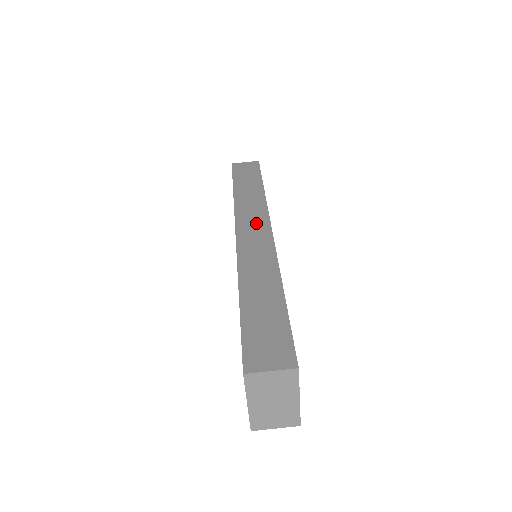
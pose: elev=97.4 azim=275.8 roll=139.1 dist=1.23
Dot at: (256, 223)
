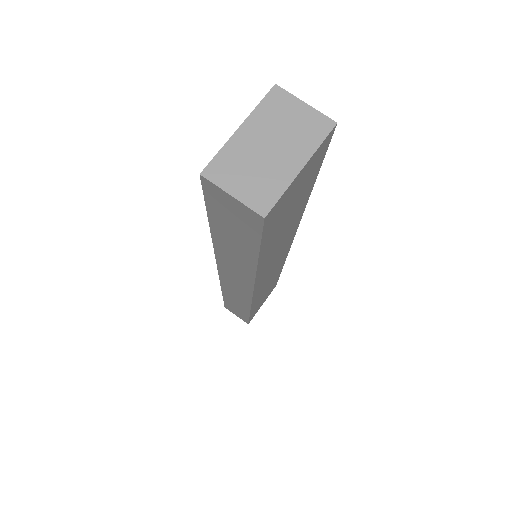
Dot at: occluded
